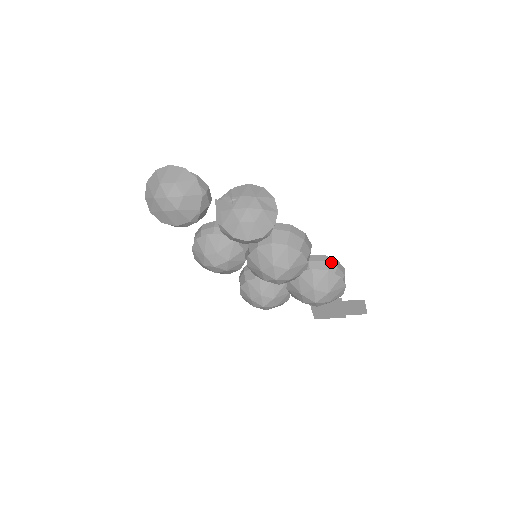
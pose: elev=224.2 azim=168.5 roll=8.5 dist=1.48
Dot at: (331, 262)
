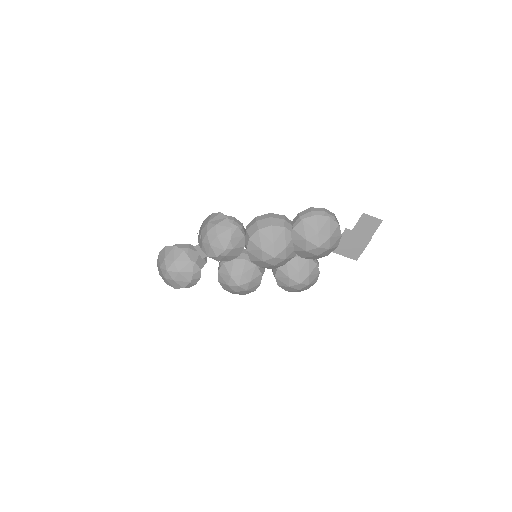
Dot at: (305, 213)
